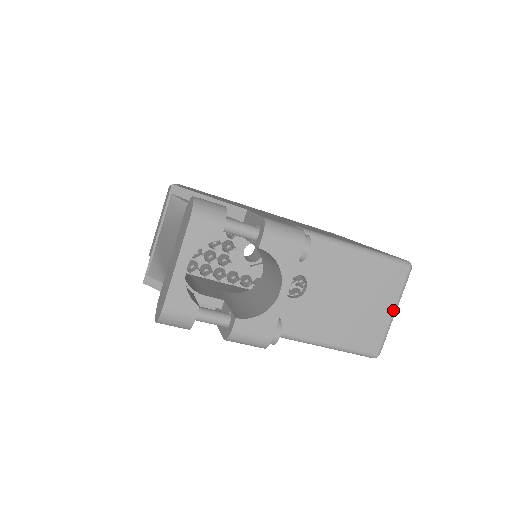
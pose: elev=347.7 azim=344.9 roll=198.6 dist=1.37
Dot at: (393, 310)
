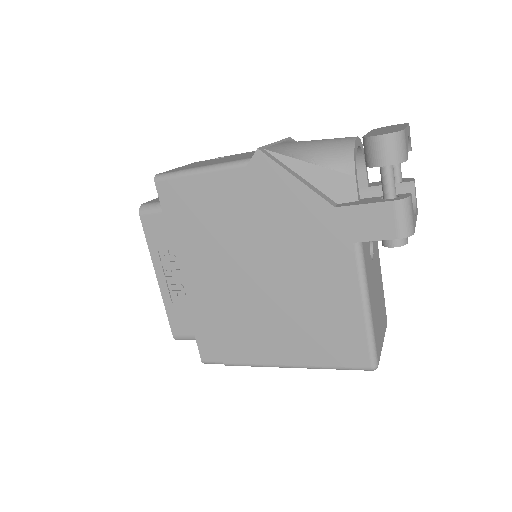
Dot at: (383, 340)
